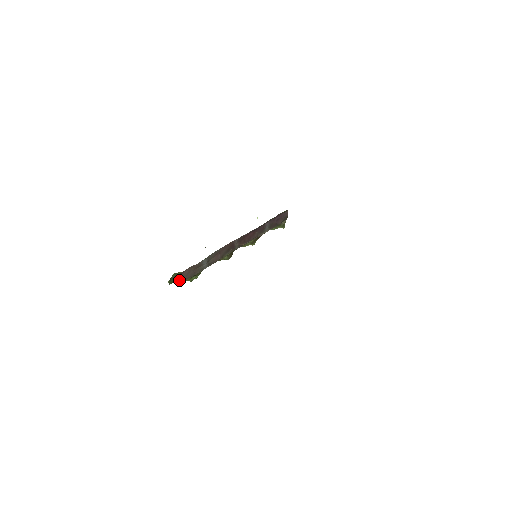
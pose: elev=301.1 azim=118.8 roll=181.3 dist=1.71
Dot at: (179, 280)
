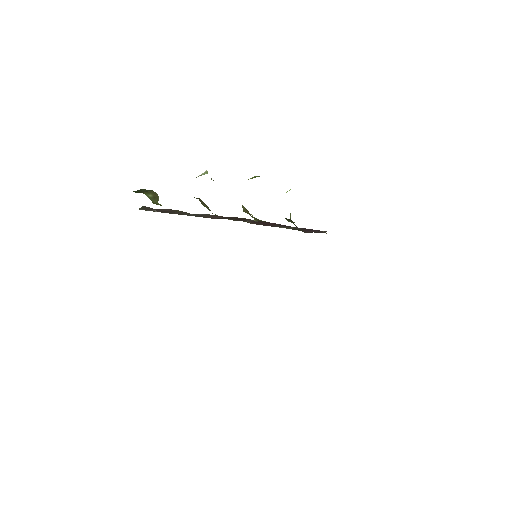
Dot at: (149, 208)
